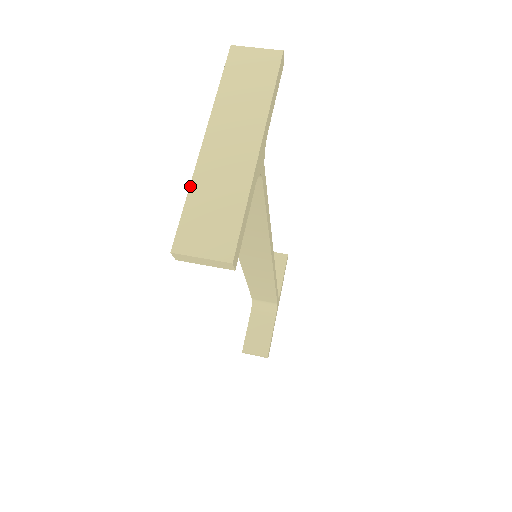
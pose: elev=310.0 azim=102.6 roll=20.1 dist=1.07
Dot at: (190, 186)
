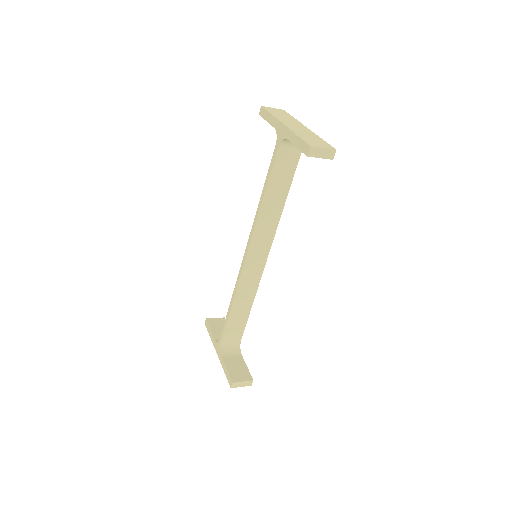
Dot at: (294, 133)
